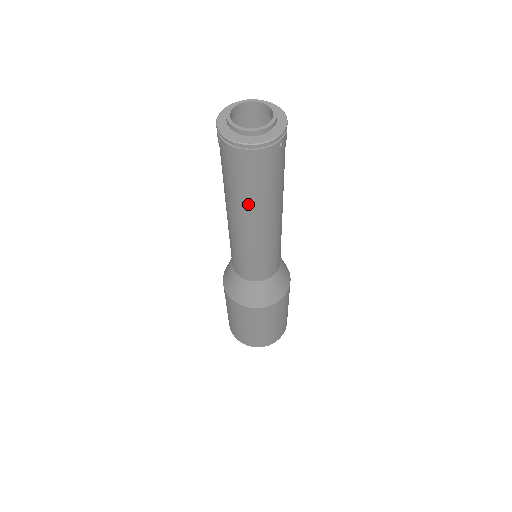
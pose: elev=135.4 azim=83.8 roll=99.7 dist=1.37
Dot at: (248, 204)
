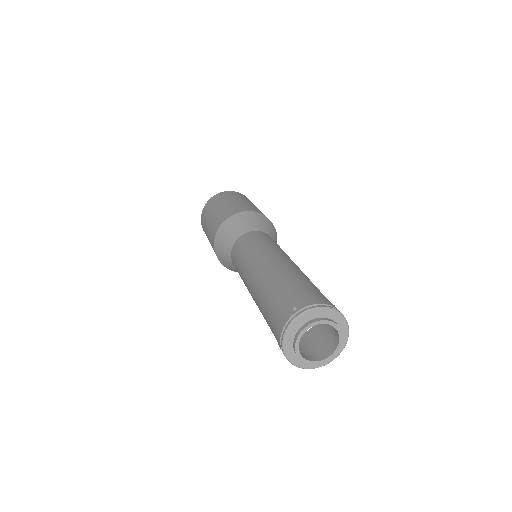
Dot at: occluded
